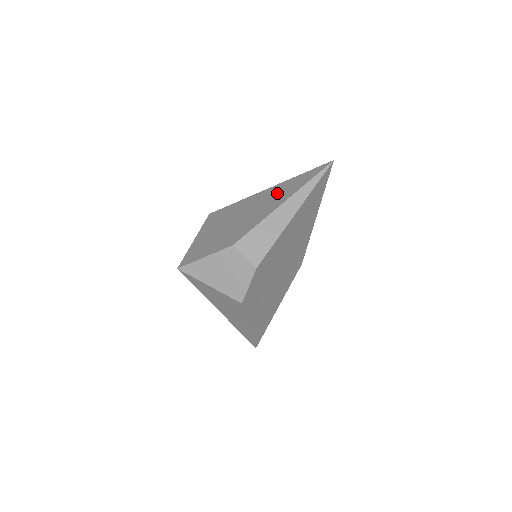
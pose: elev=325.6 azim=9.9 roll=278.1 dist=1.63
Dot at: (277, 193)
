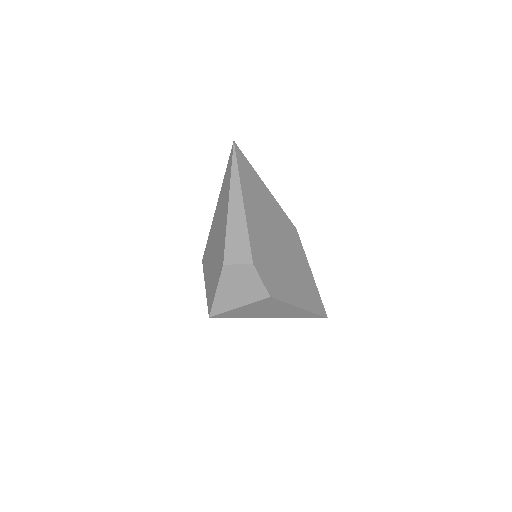
Dot at: (222, 201)
